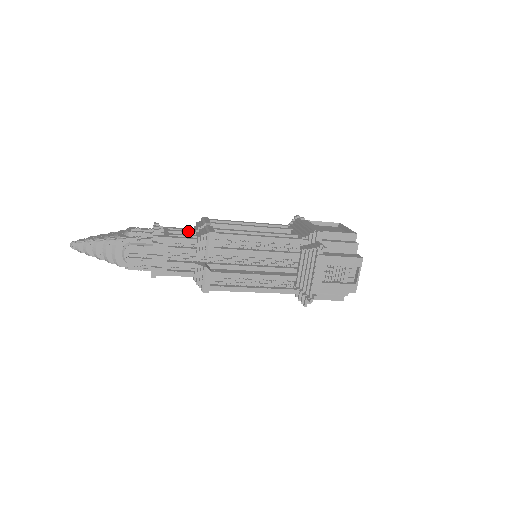
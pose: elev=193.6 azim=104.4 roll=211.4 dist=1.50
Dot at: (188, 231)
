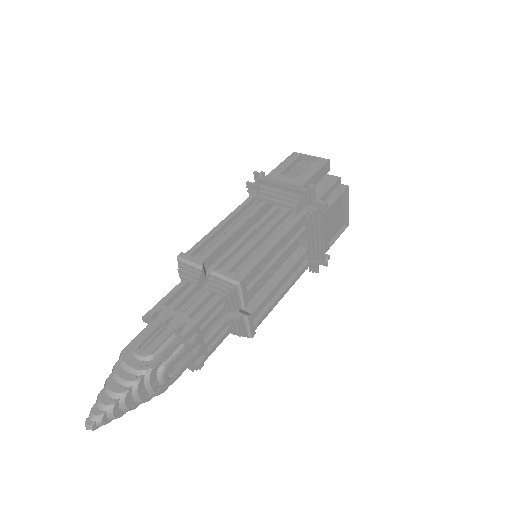
Dot at: (220, 315)
